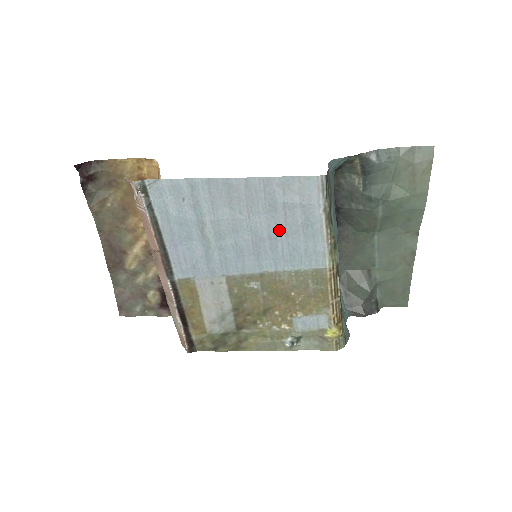
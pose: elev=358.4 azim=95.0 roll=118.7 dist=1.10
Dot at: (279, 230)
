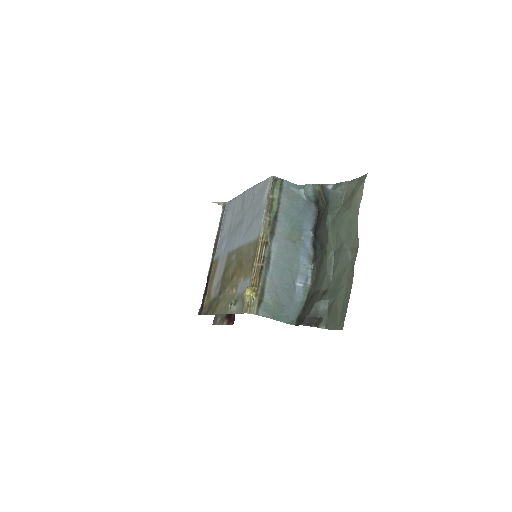
Dot at: (251, 215)
